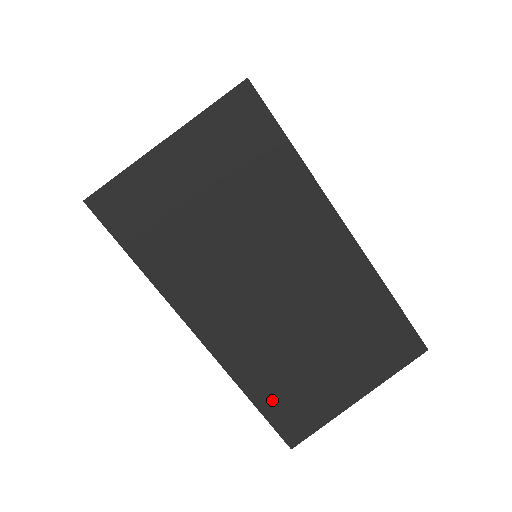
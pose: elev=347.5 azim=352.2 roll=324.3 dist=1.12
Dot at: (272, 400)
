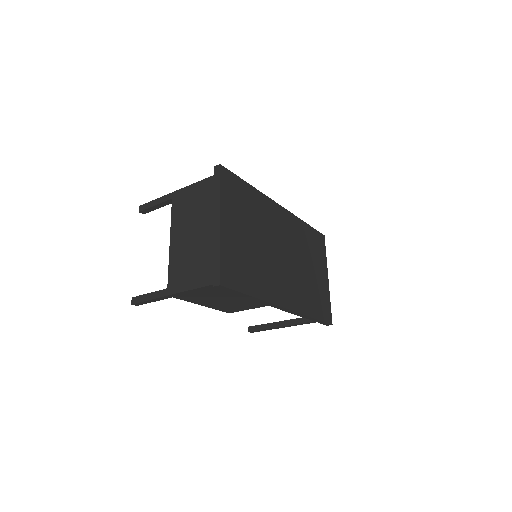
Dot at: (316, 310)
